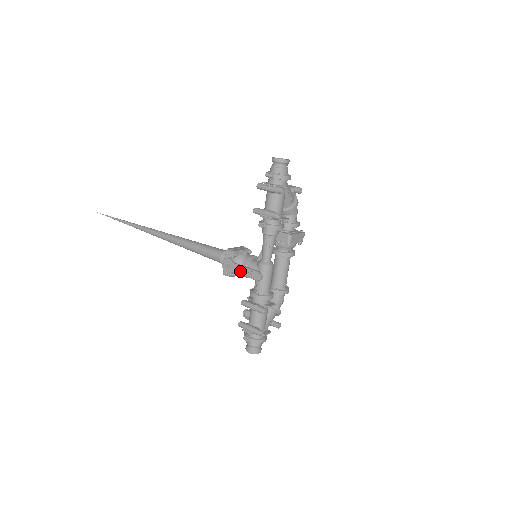
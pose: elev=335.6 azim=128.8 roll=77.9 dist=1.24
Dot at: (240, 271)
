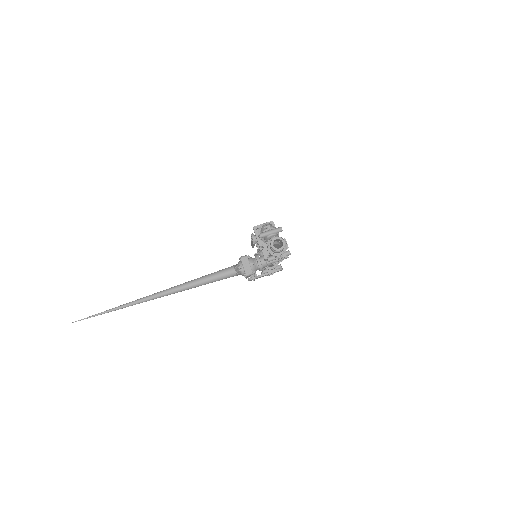
Dot at: occluded
